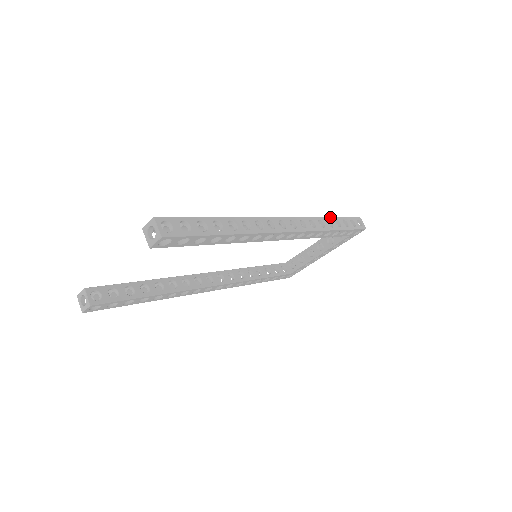
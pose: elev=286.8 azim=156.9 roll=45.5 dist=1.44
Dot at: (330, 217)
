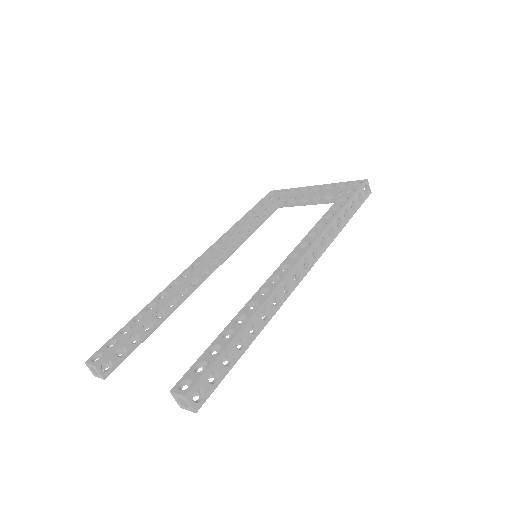
Dot at: (340, 213)
